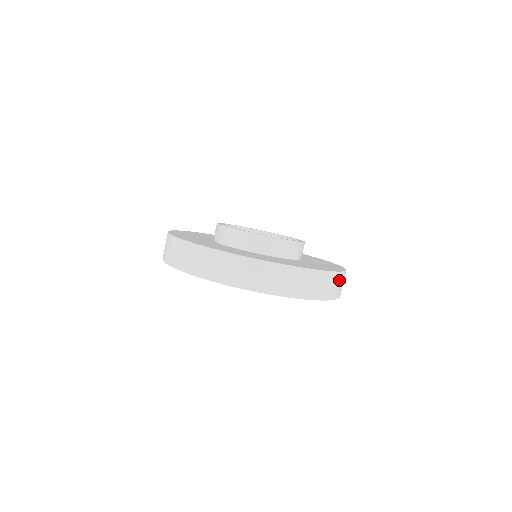
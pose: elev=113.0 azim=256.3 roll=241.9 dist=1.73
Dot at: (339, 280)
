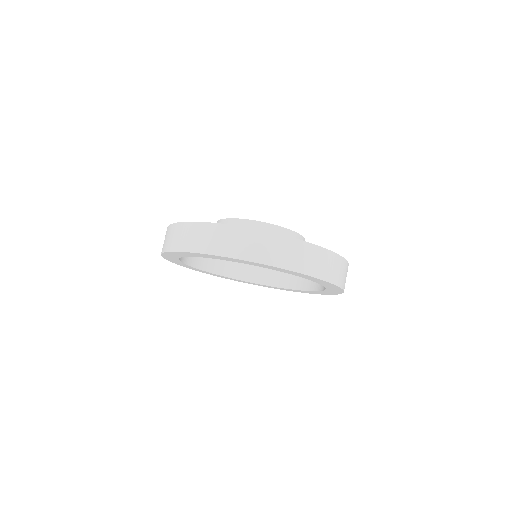
Dot at: (338, 264)
